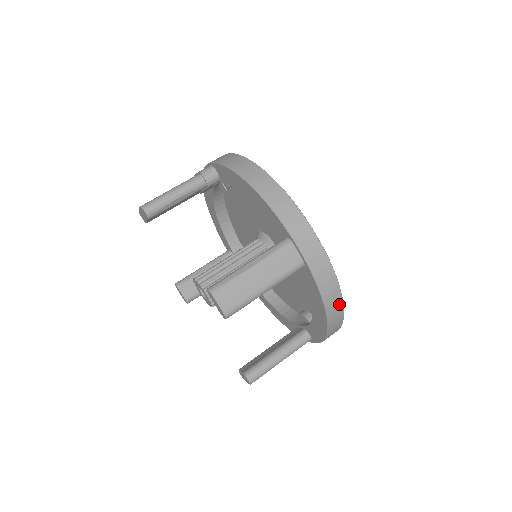
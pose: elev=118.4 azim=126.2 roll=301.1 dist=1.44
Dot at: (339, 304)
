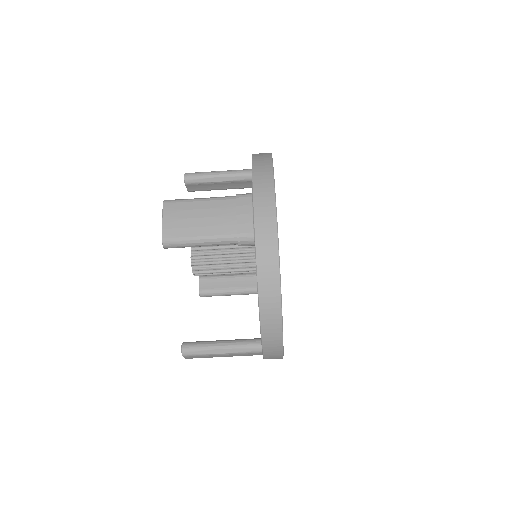
Dot at: occluded
